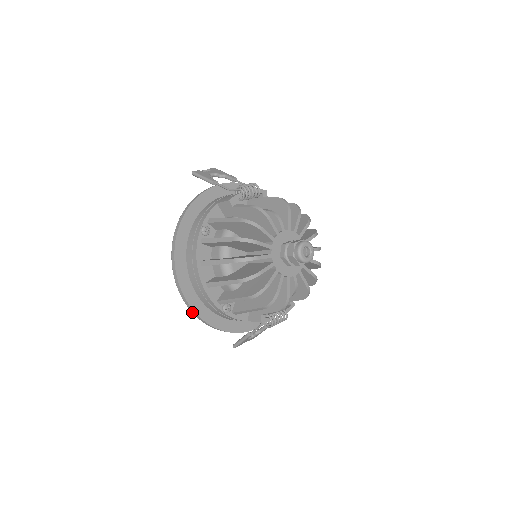
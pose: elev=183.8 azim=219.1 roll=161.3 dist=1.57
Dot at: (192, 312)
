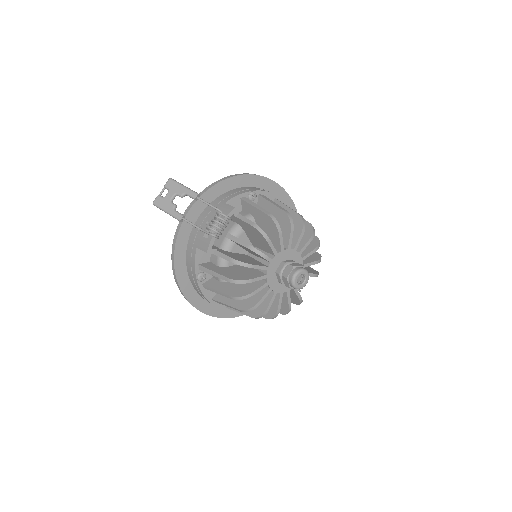
Dot at: occluded
